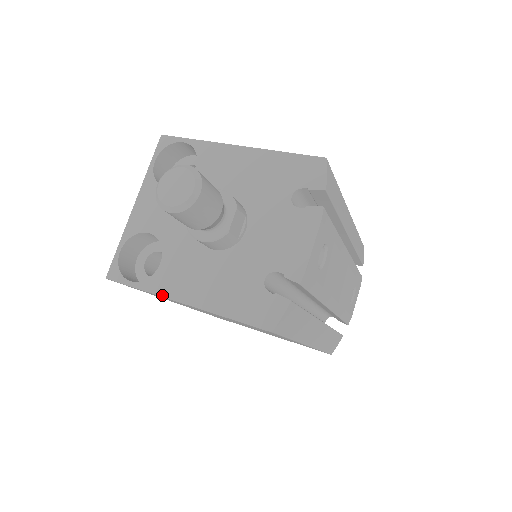
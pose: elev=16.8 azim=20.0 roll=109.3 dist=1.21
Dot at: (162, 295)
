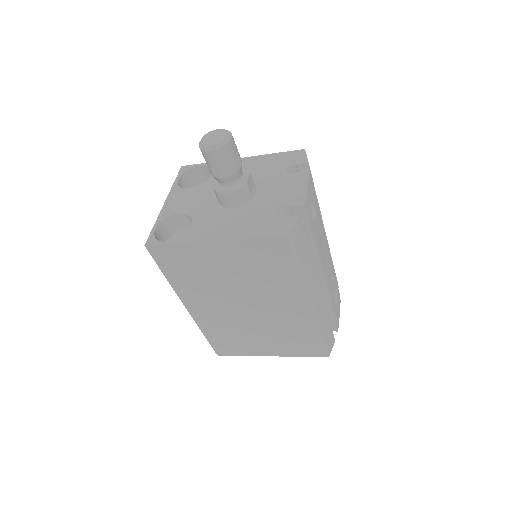
Dot at: (195, 241)
